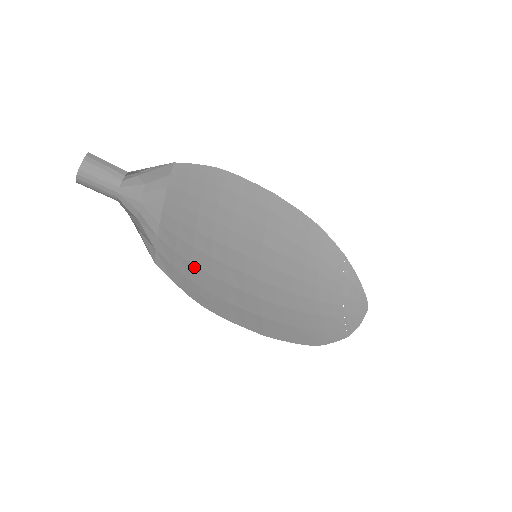
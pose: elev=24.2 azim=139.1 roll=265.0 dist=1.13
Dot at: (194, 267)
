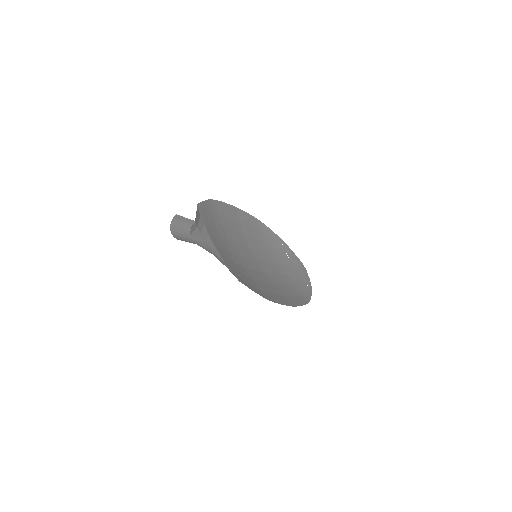
Dot at: (245, 277)
